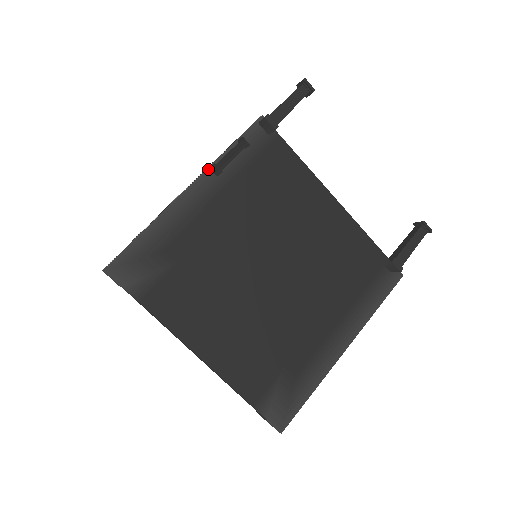
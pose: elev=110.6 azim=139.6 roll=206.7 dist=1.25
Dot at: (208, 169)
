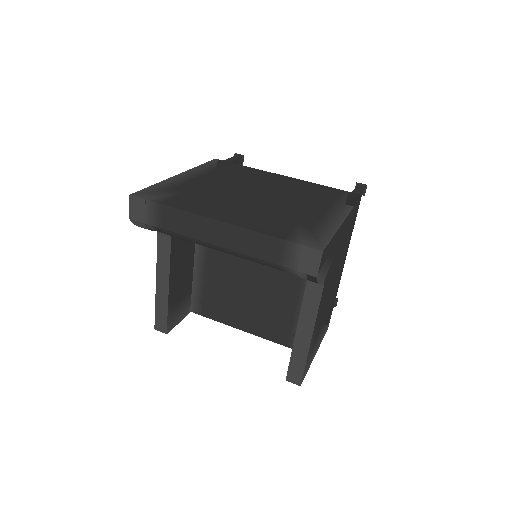
Dot at: (190, 170)
